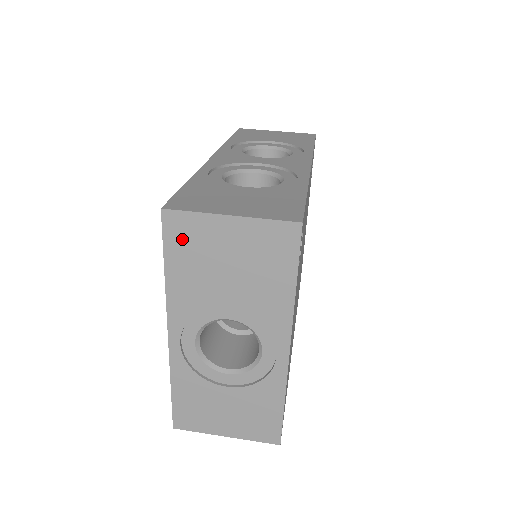
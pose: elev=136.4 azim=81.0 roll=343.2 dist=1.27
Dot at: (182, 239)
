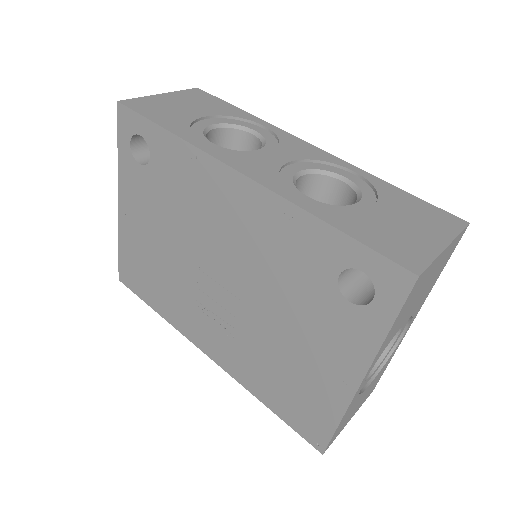
Dot at: (414, 292)
